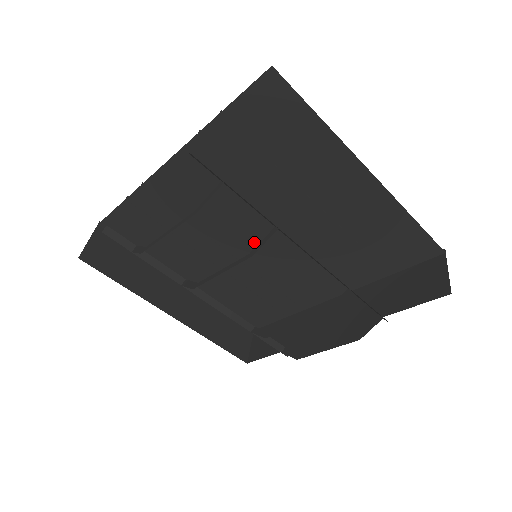
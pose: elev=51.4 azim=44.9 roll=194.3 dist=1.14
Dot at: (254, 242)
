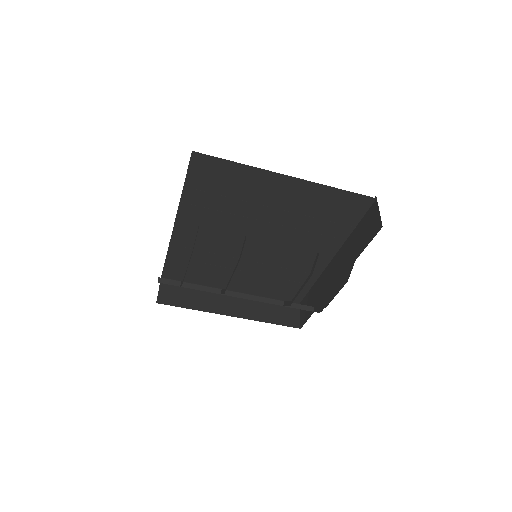
Dot at: (255, 247)
